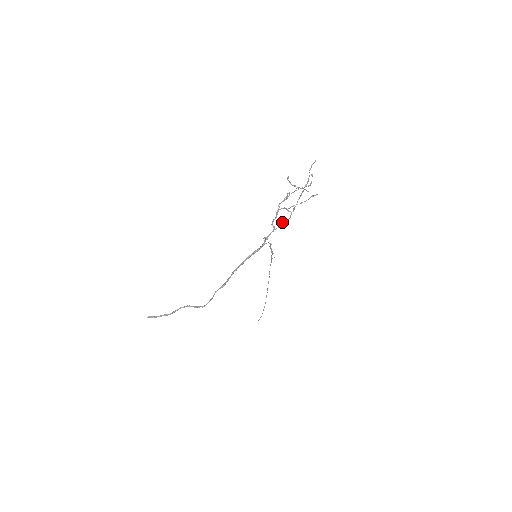
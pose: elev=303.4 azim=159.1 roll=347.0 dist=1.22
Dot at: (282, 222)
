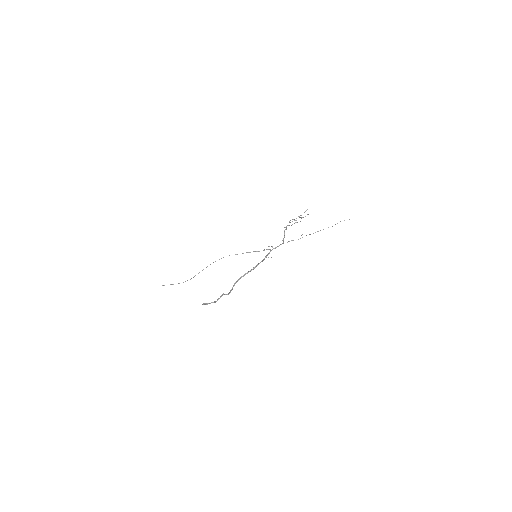
Dot at: (292, 240)
